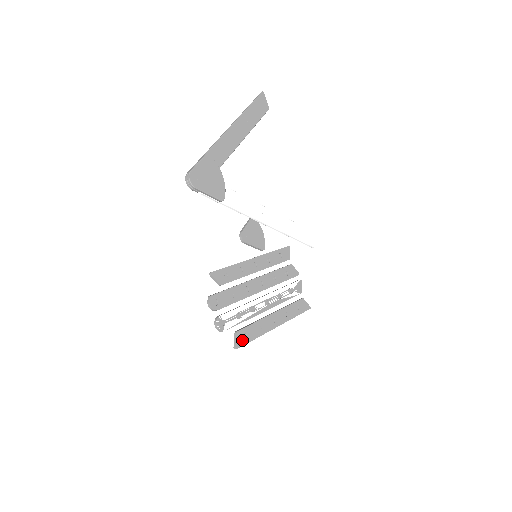
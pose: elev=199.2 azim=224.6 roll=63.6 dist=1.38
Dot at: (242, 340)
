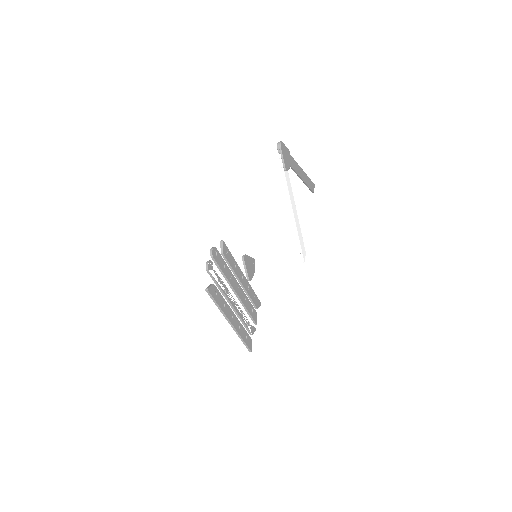
Dot at: (213, 292)
